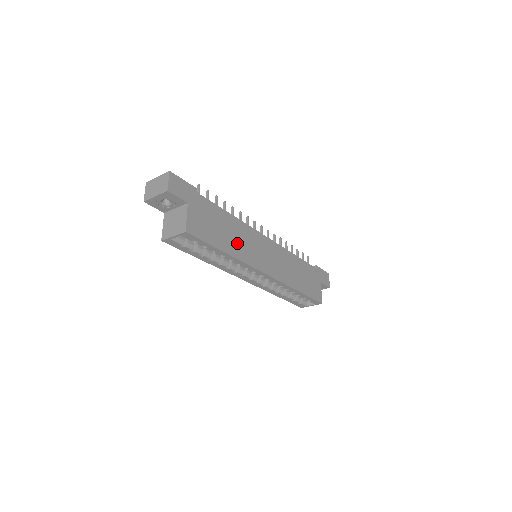
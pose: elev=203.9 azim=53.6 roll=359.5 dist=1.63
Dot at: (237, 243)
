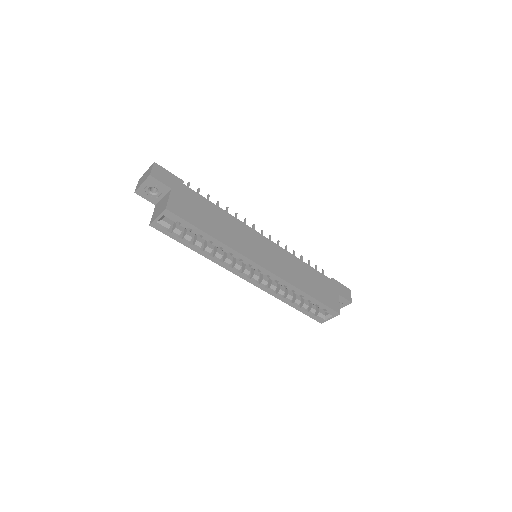
Dot at: (227, 233)
